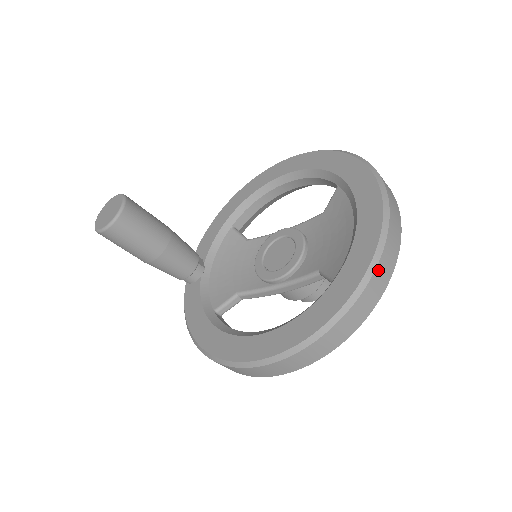
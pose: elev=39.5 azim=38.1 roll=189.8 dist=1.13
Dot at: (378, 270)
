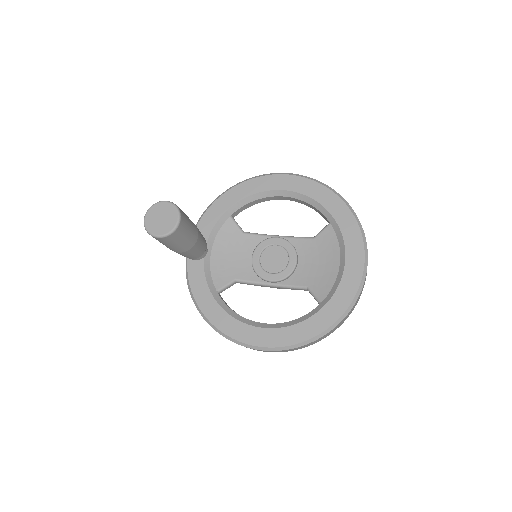
Dot at: (353, 307)
